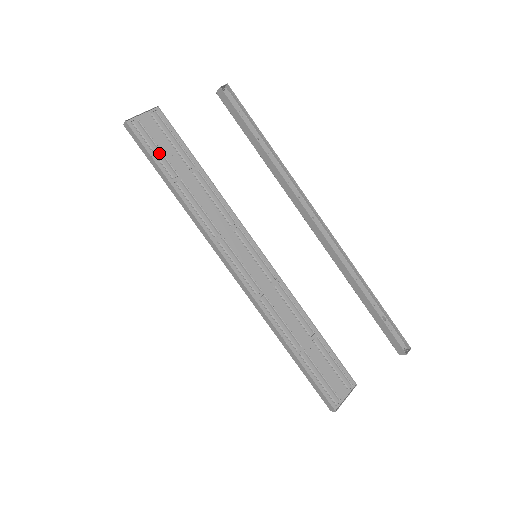
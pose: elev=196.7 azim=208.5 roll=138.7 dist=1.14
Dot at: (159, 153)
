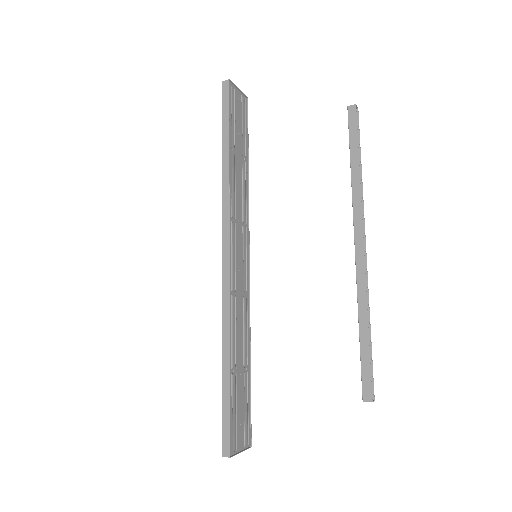
Dot at: (234, 122)
